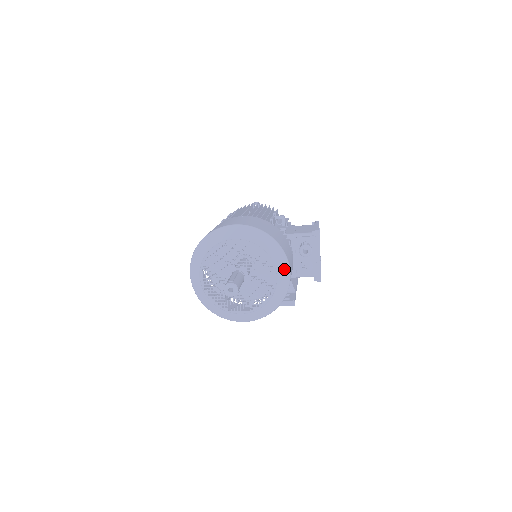
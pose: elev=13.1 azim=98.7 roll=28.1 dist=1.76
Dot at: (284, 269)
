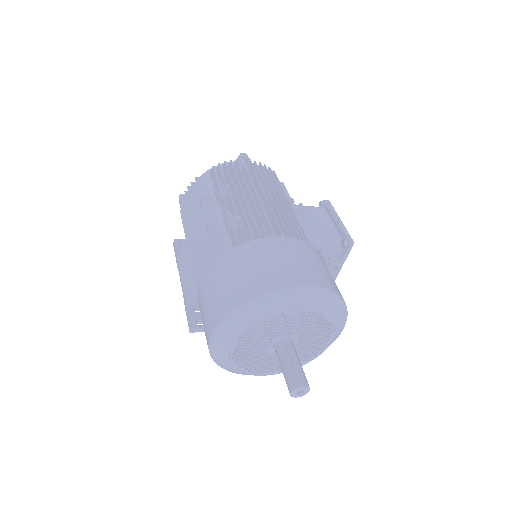
Dot at: (341, 330)
